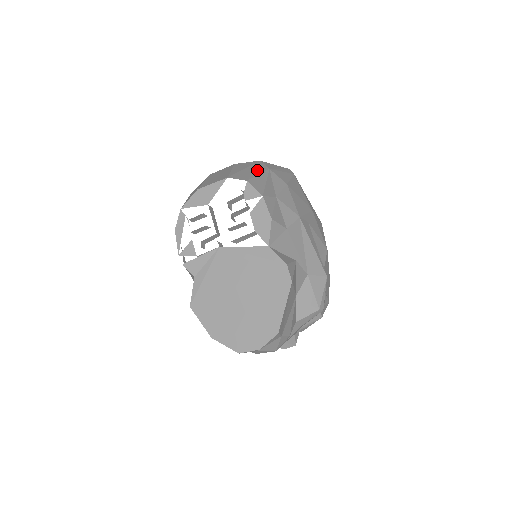
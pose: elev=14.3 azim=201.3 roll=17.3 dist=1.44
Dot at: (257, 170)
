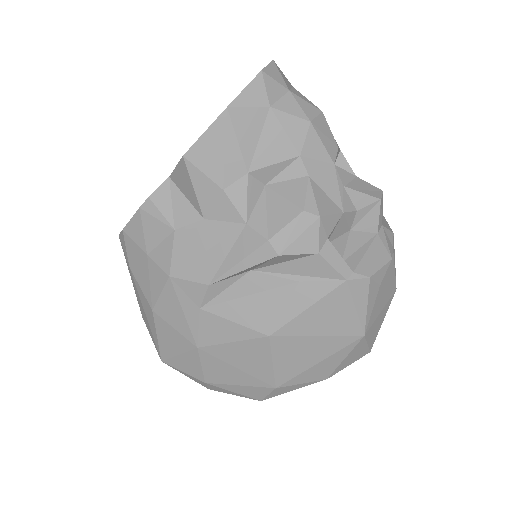
Dot at: occluded
